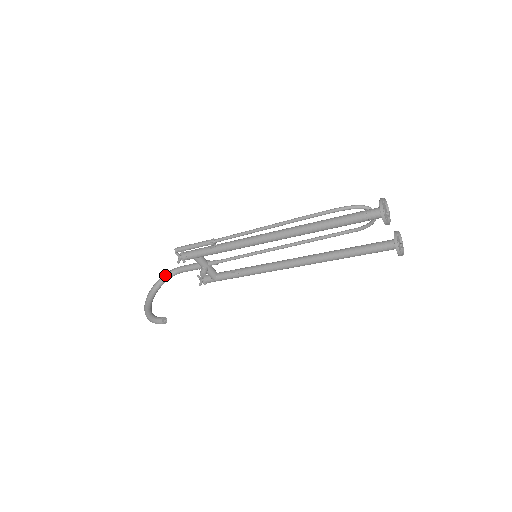
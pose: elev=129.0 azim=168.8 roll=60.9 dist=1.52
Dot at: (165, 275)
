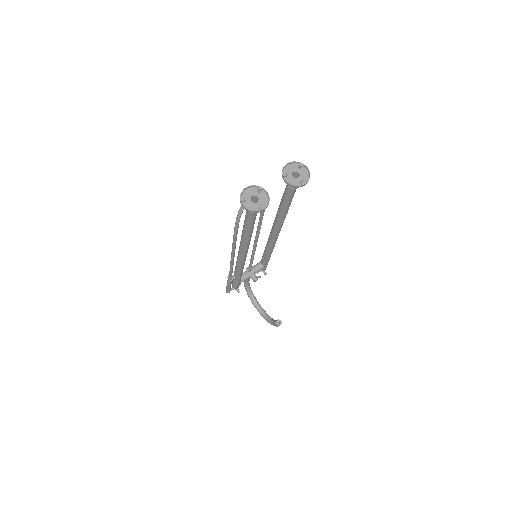
Dot at: (246, 291)
